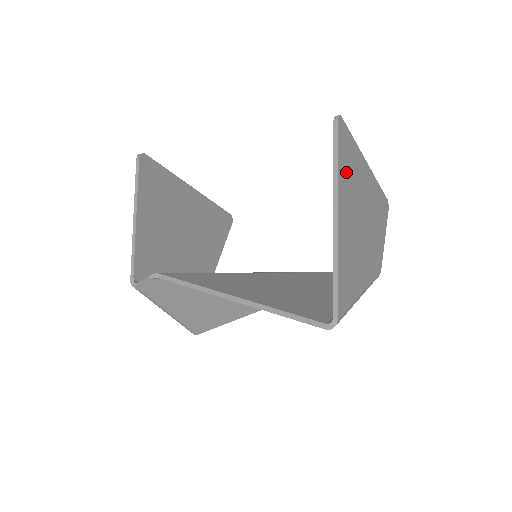
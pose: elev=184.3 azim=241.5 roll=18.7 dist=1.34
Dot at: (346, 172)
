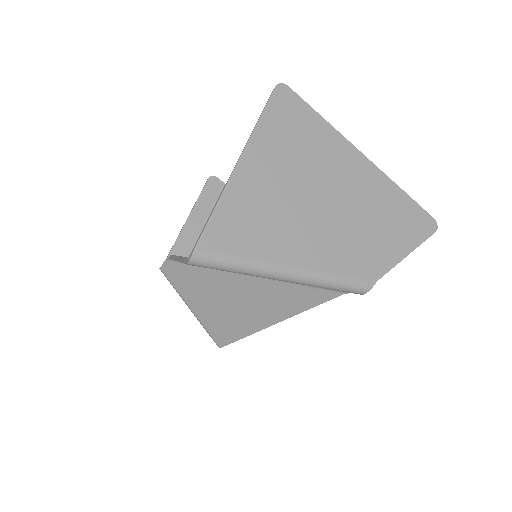
Dot at: (282, 134)
